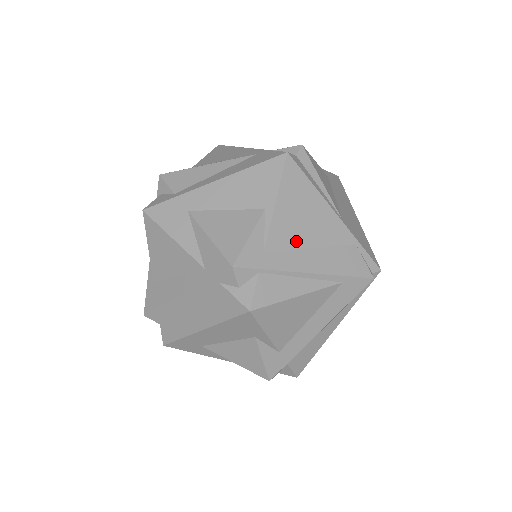
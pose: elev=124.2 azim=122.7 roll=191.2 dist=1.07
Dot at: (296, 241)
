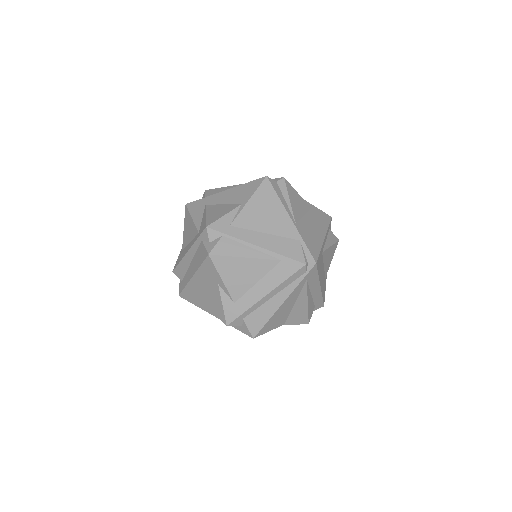
Dot at: (255, 226)
